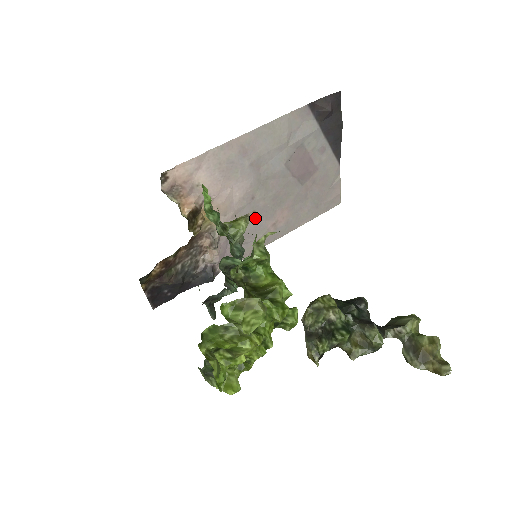
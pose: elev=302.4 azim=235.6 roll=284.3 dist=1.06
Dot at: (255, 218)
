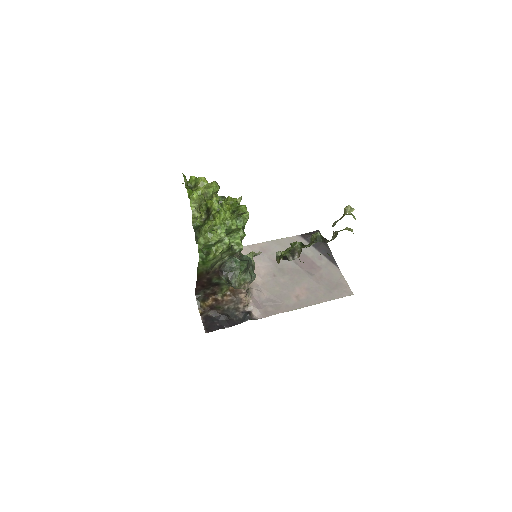
Dot at: (279, 289)
